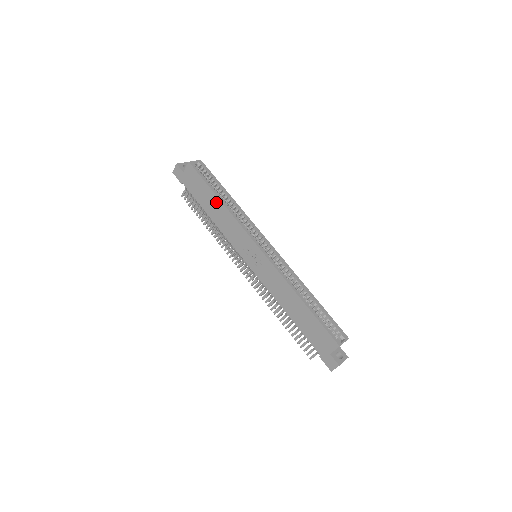
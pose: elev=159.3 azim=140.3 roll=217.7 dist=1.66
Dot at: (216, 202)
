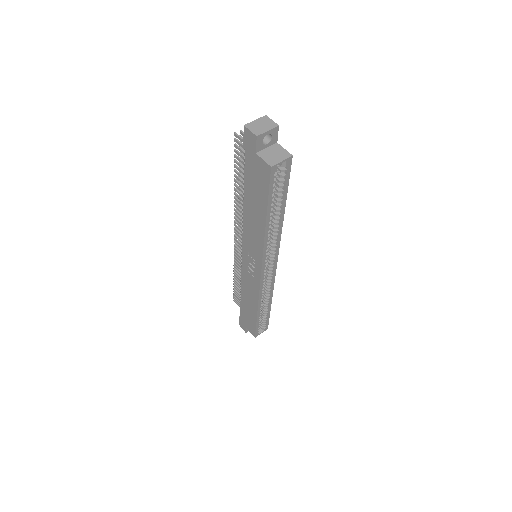
Dot at: (261, 218)
